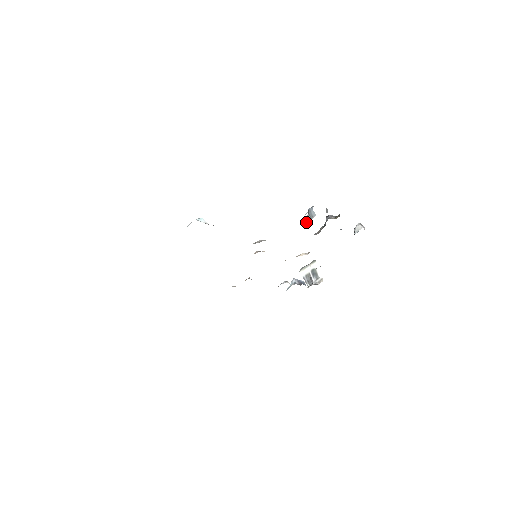
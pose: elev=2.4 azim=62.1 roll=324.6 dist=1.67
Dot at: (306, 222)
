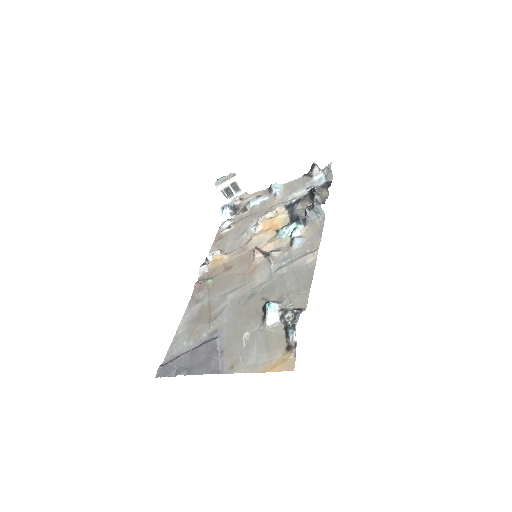
Dot at: (312, 218)
